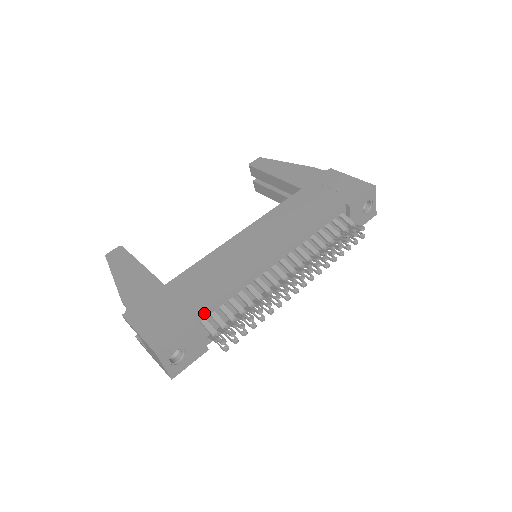
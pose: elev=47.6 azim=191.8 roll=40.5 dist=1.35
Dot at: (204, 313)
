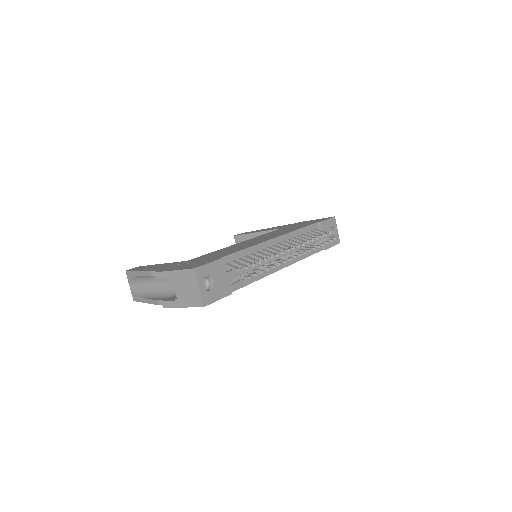
Dot at: (227, 257)
